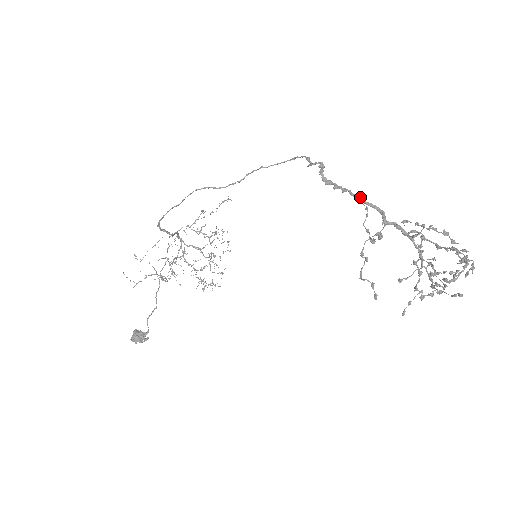
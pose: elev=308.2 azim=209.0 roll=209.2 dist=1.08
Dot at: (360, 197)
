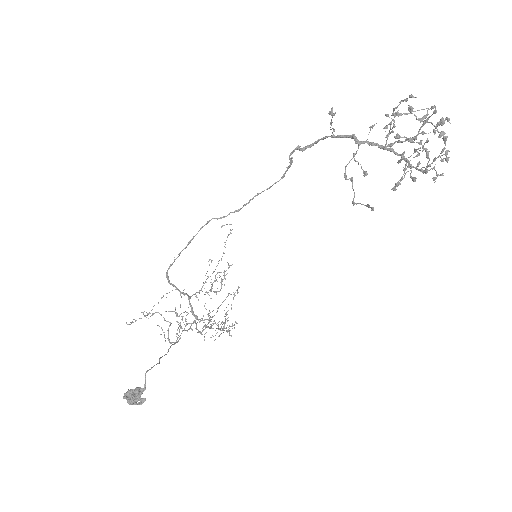
Dot at: (330, 136)
